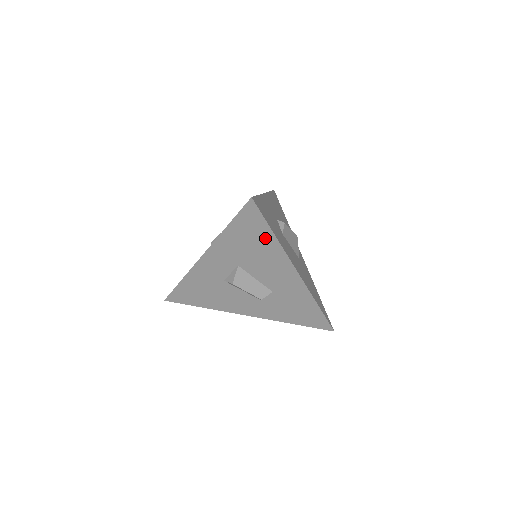
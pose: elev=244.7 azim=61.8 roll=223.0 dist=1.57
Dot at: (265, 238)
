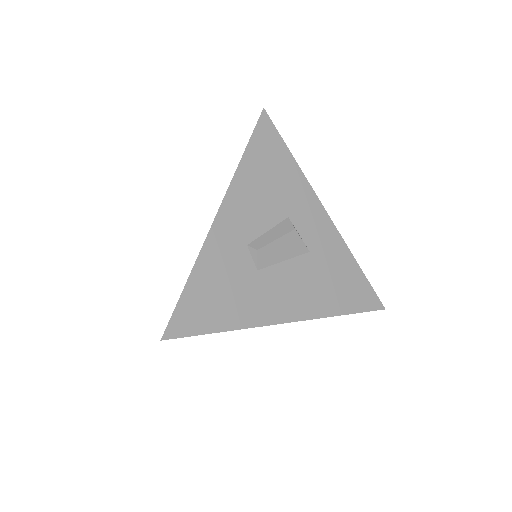
Dot at: occluded
